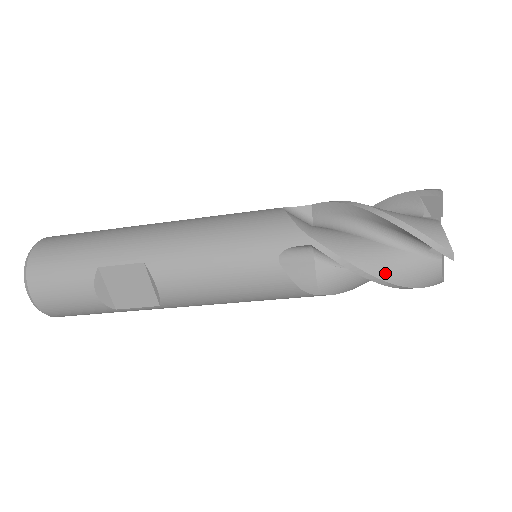
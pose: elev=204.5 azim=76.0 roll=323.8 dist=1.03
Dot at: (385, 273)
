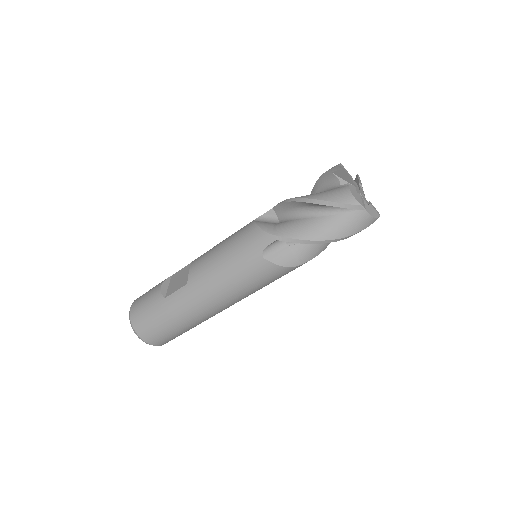
Dot at: (307, 196)
